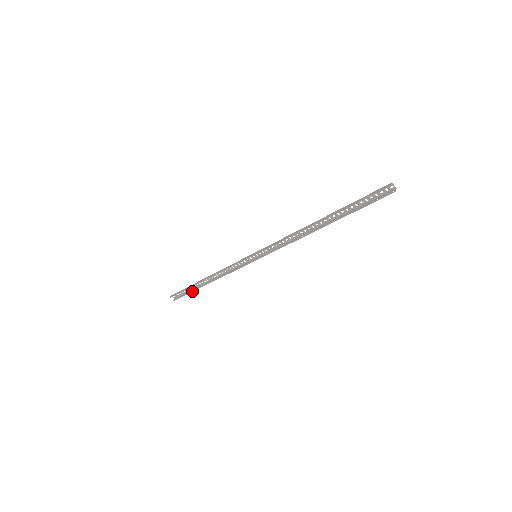
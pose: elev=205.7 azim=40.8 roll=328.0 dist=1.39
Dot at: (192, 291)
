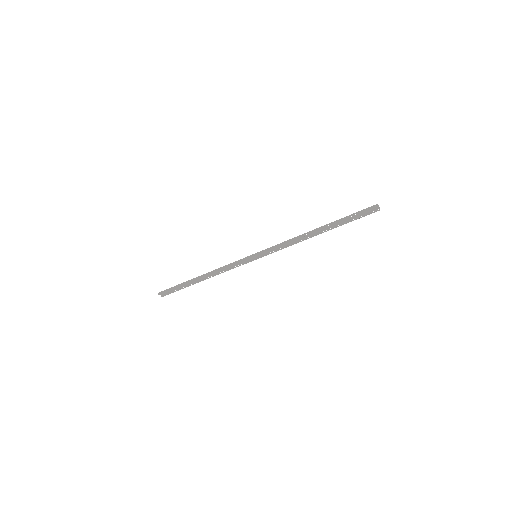
Dot at: (185, 287)
